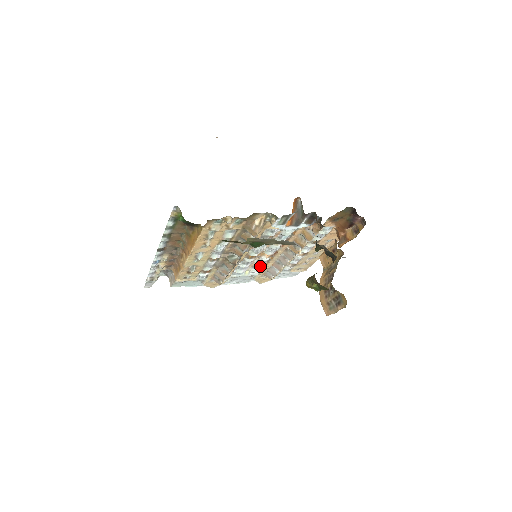
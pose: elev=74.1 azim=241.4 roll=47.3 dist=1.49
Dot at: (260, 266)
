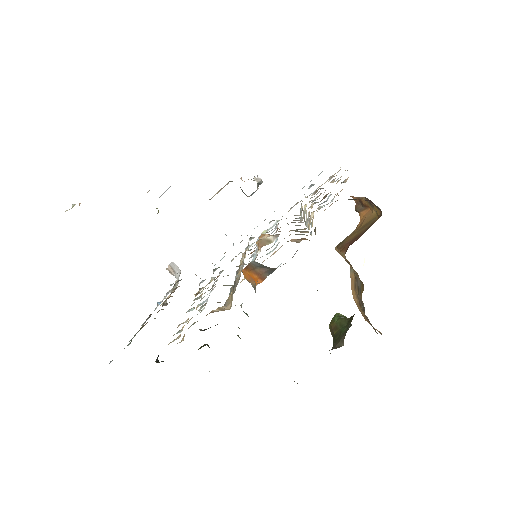
Dot at: occluded
